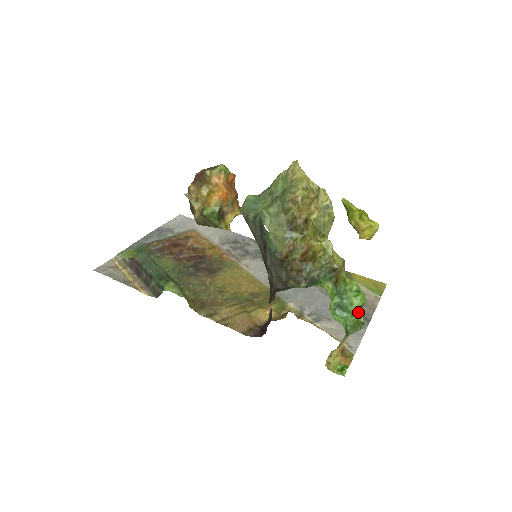
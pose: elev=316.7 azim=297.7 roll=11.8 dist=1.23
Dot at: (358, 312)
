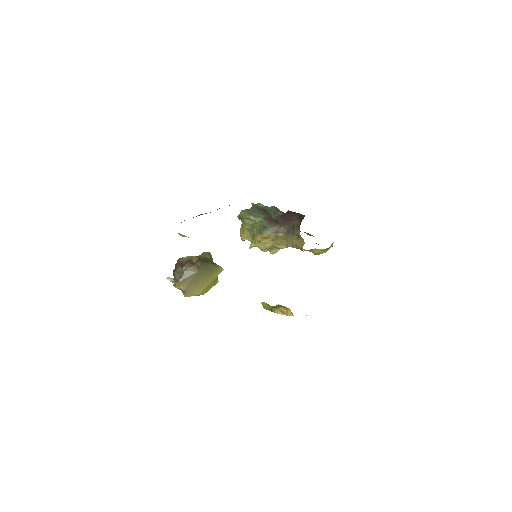
Dot at: occluded
